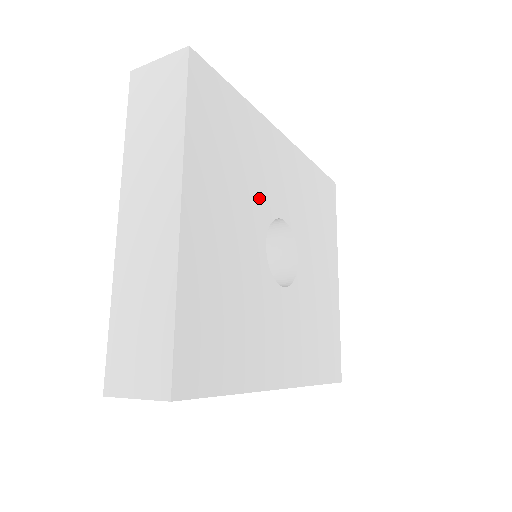
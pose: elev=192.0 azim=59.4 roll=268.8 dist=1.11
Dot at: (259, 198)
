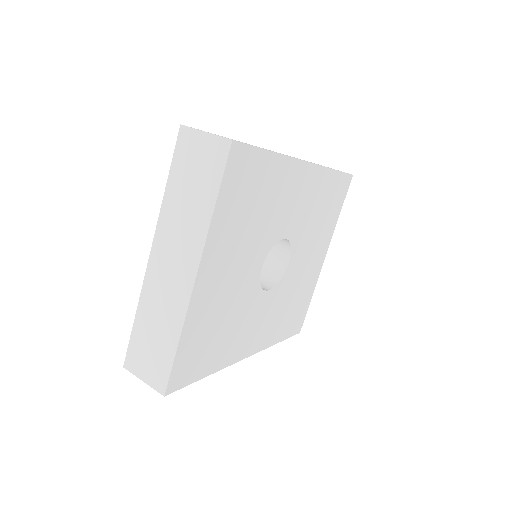
Dot at: (266, 233)
